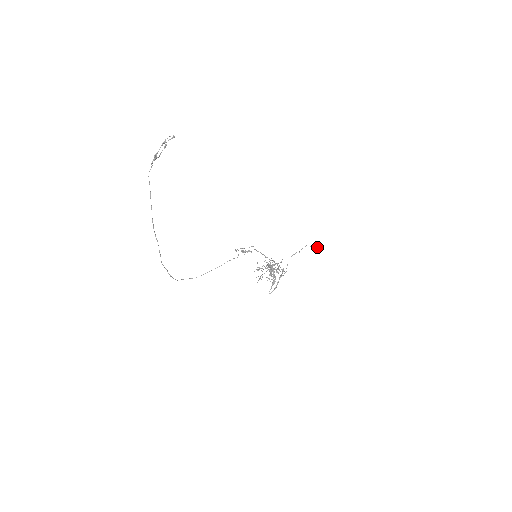
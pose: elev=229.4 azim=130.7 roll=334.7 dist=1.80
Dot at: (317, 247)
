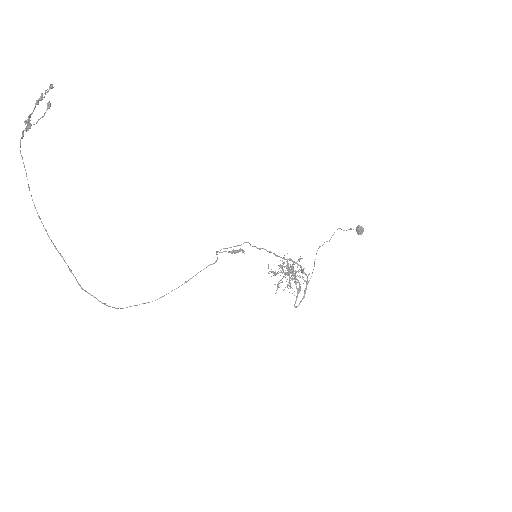
Dot at: occluded
